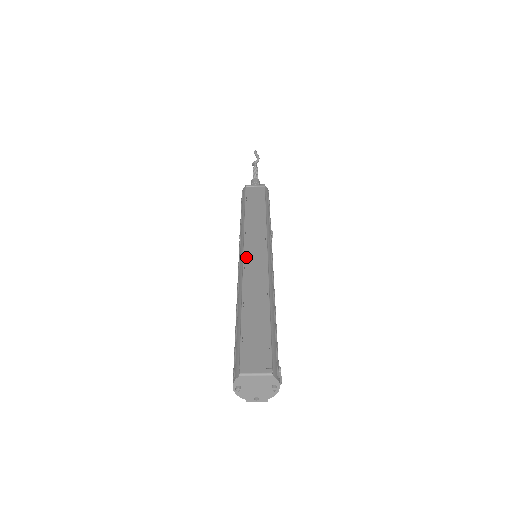
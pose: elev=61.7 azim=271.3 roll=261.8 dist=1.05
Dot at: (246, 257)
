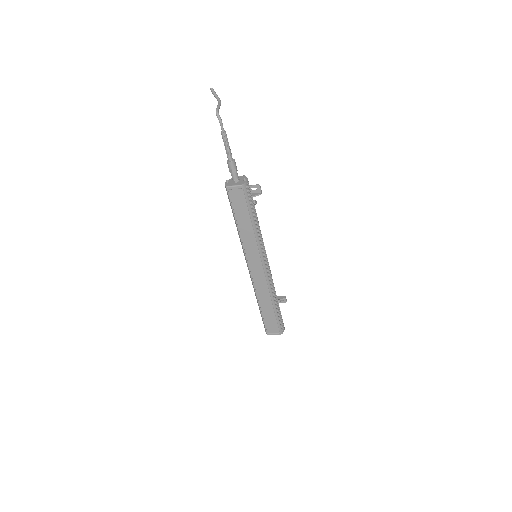
Dot at: (251, 271)
